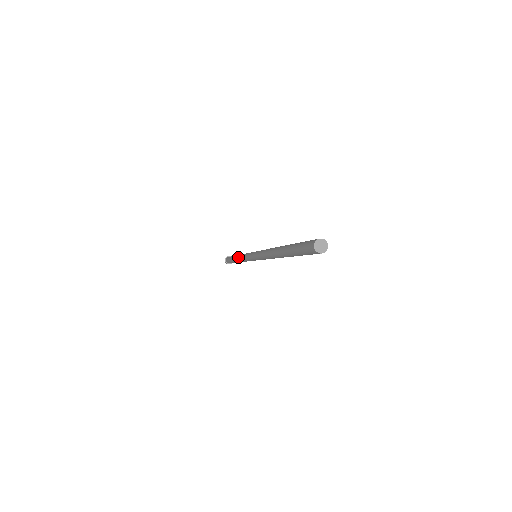
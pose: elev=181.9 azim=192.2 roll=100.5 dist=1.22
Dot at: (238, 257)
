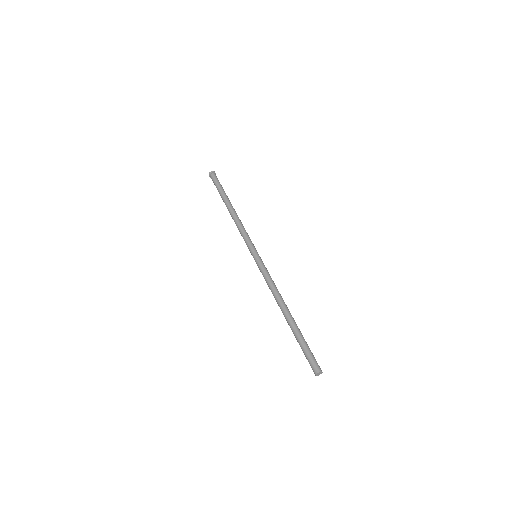
Dot at: occluded
